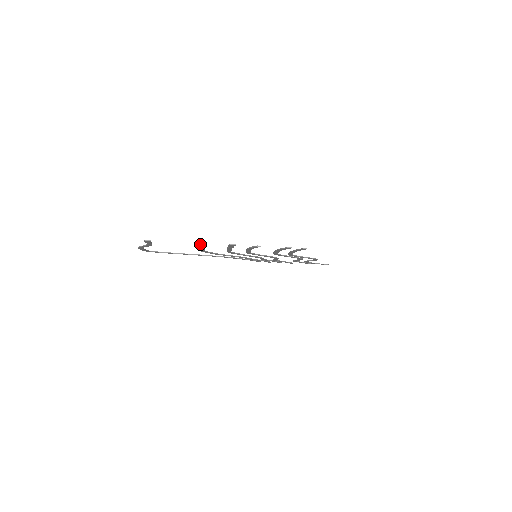
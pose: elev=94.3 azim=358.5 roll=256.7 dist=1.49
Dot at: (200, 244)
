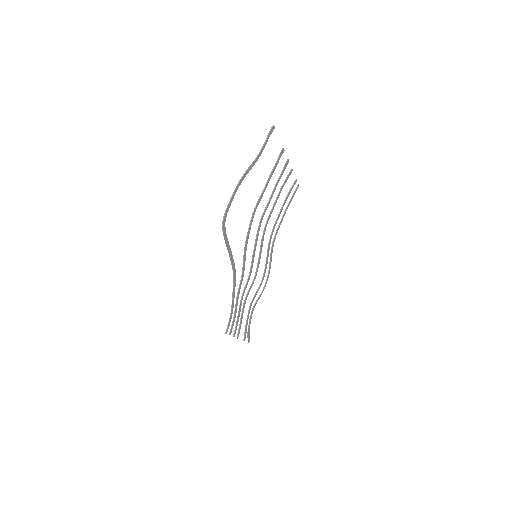
Dot at: (281, 153)
